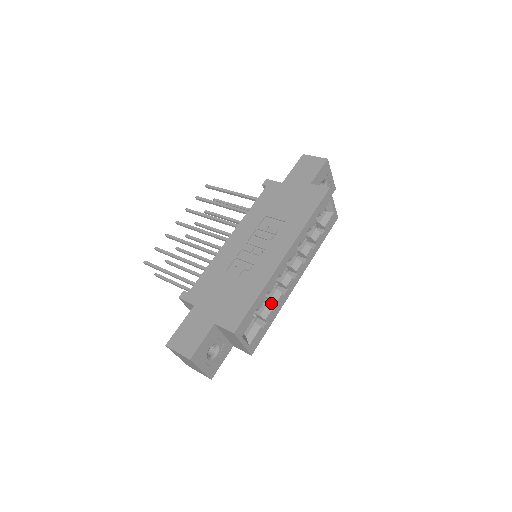
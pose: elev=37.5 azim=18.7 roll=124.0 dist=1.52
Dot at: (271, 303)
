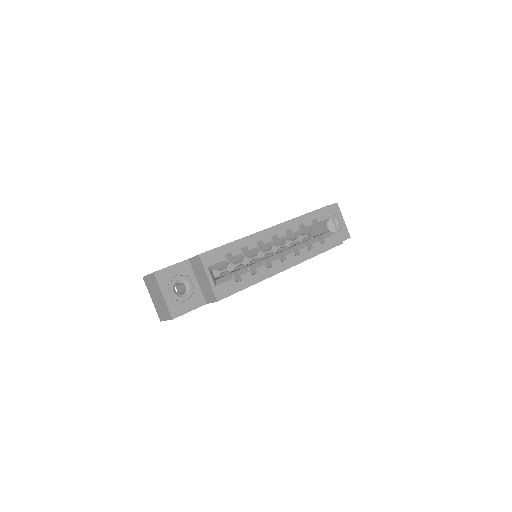
Dot at: occluded
